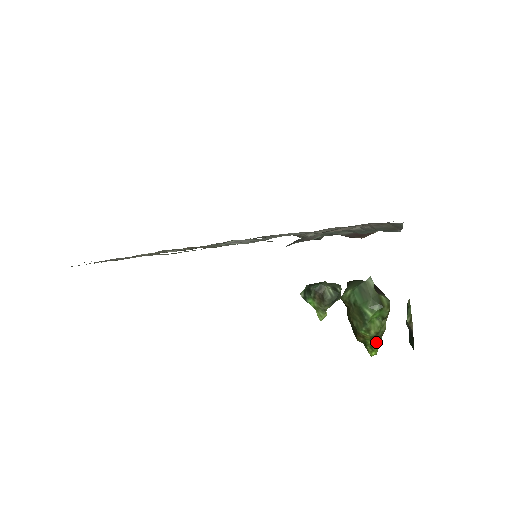
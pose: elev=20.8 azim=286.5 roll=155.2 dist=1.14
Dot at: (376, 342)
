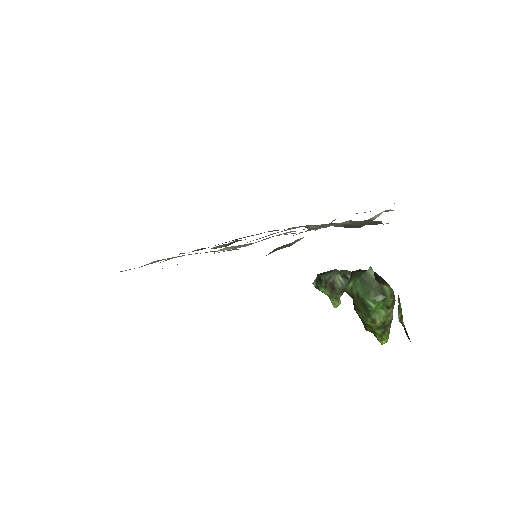
Dot at: (385, 331)
